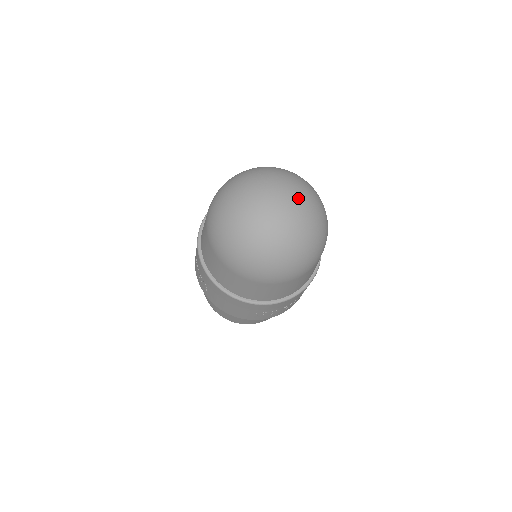
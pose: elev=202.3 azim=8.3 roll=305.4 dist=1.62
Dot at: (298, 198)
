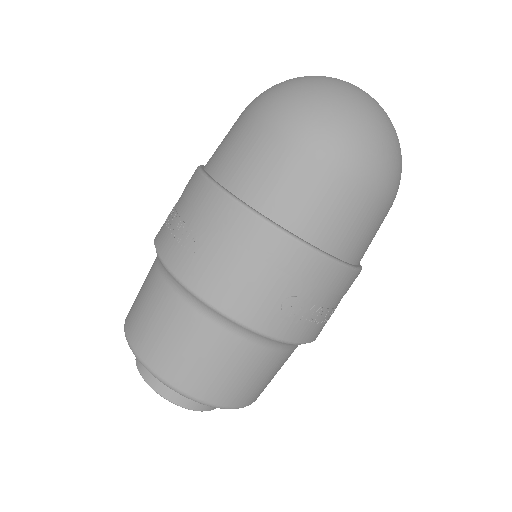
Dot at: occluded
